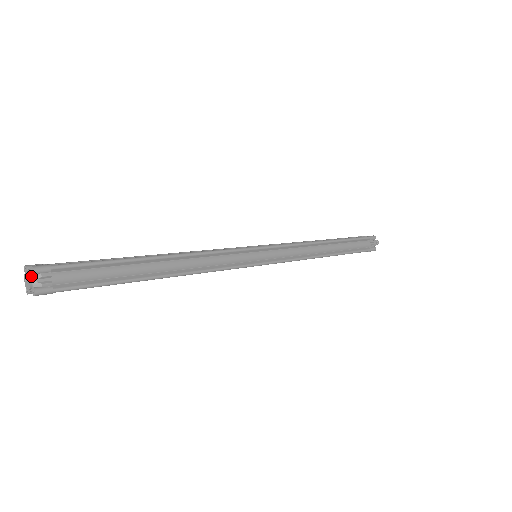
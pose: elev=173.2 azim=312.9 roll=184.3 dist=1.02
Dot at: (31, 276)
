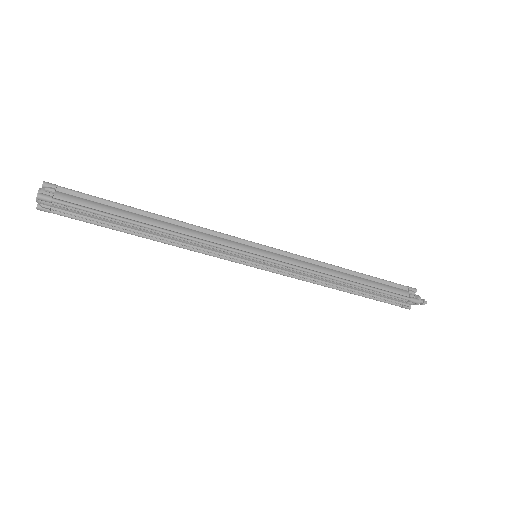
Dot at: (41, 188)
